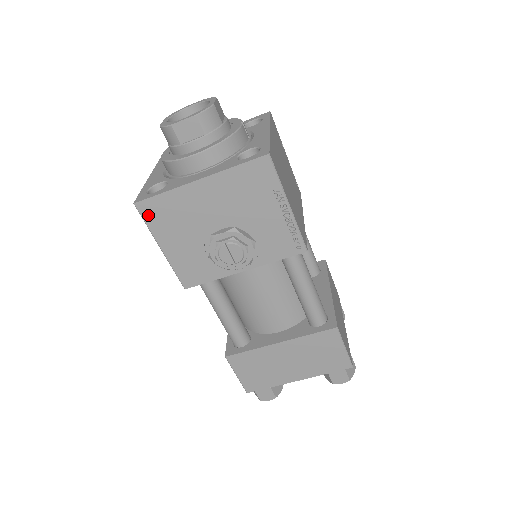
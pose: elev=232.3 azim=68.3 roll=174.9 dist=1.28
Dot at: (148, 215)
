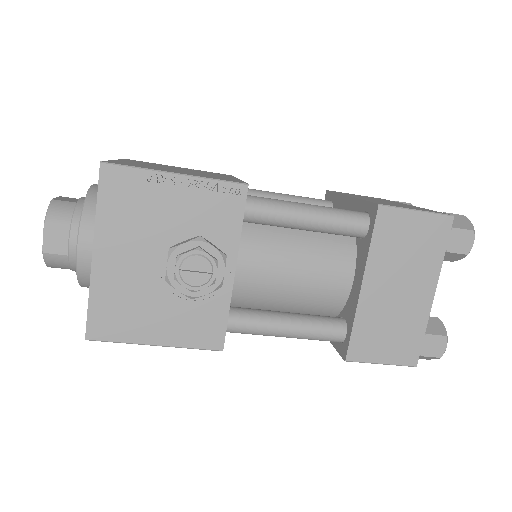
Dot at: (107, 333)
